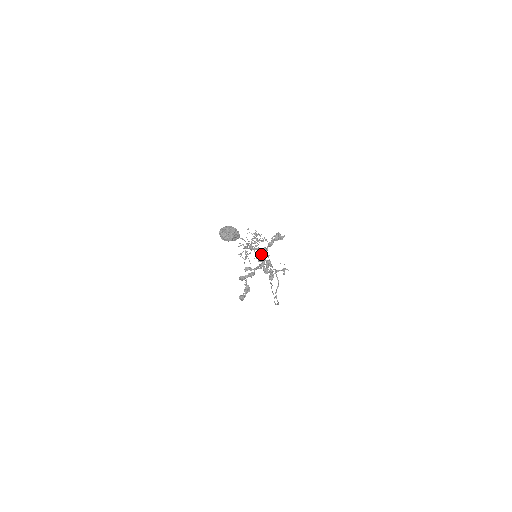
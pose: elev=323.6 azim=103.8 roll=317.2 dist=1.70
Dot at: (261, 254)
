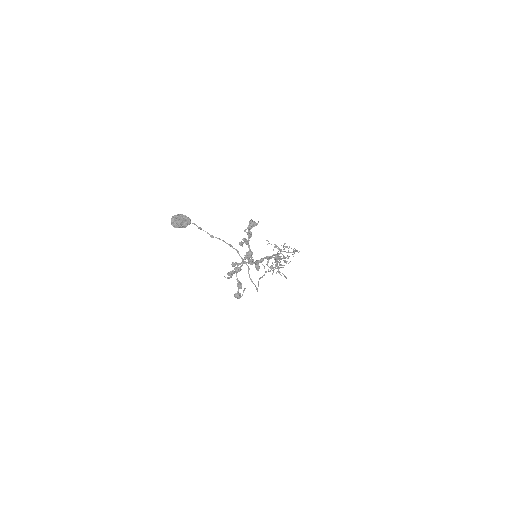
Dot at: (242, 246)
